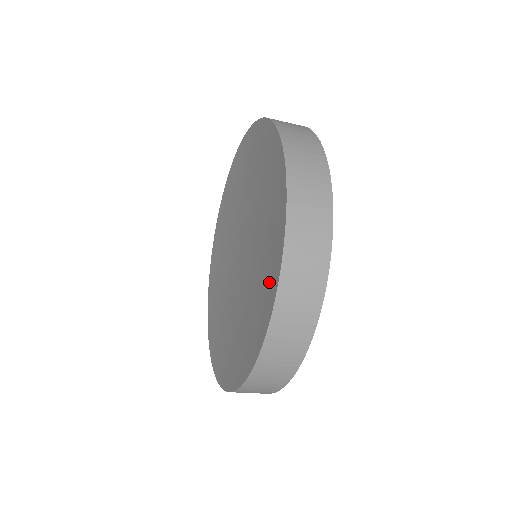
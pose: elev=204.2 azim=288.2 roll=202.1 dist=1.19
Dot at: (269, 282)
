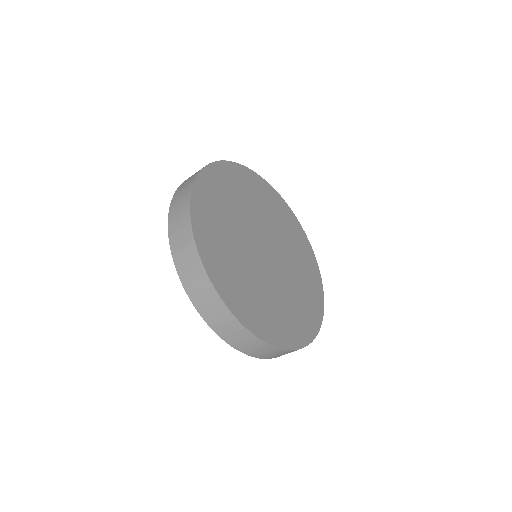
Dot at: occluded
